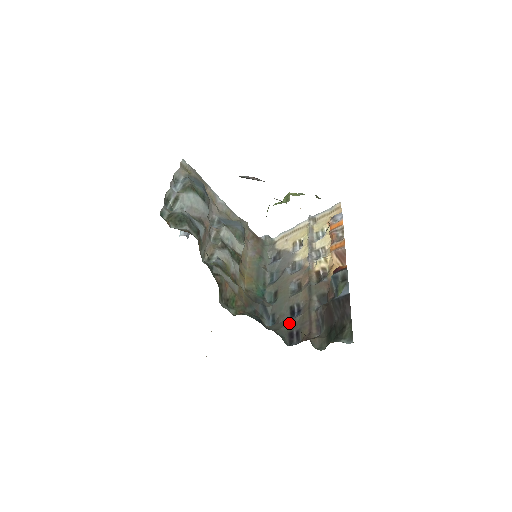
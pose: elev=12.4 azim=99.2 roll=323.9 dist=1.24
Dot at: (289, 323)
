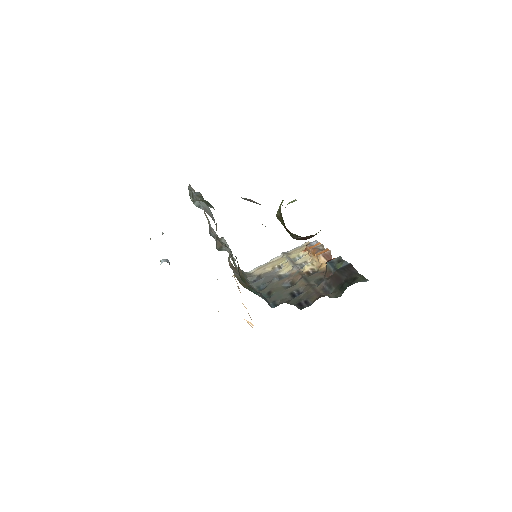
Dot at: (294, 299)
